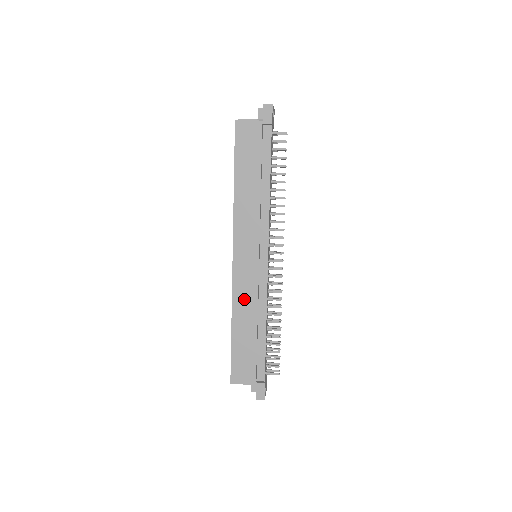
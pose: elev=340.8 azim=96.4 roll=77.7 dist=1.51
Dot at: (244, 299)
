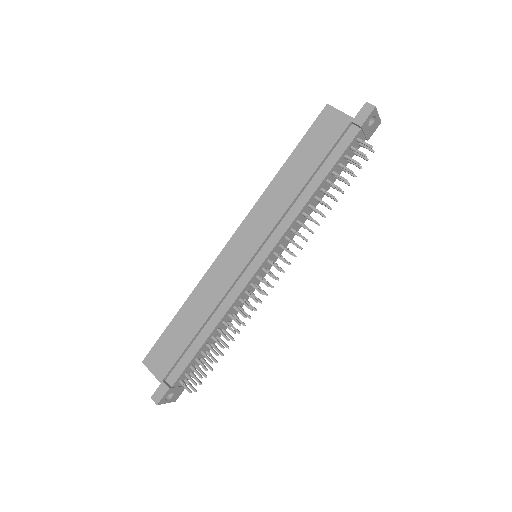
Dot at: (211, 288)
